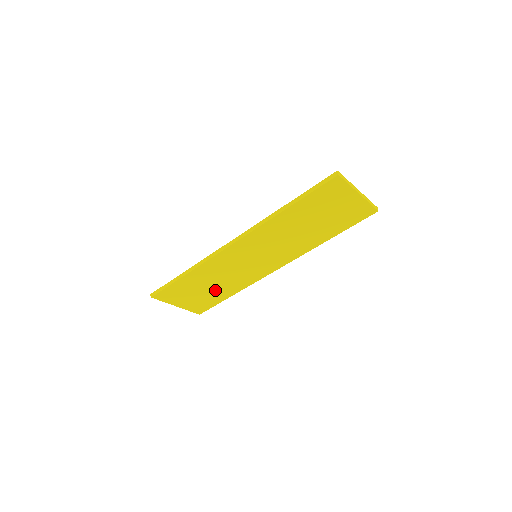
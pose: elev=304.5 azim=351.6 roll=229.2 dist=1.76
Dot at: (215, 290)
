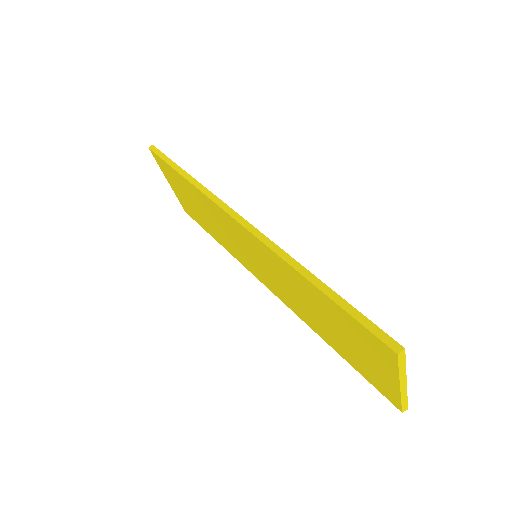
Dot at: (205, 219)
